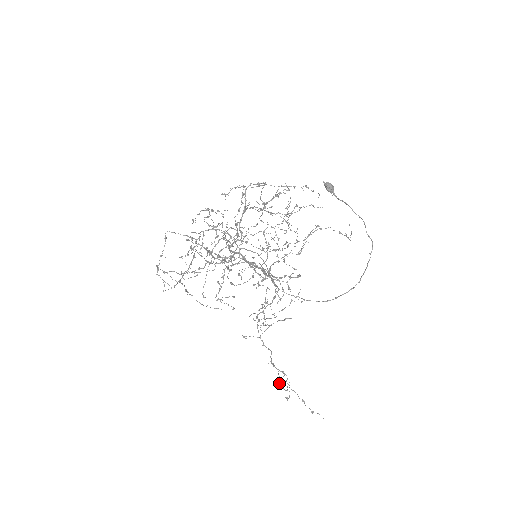
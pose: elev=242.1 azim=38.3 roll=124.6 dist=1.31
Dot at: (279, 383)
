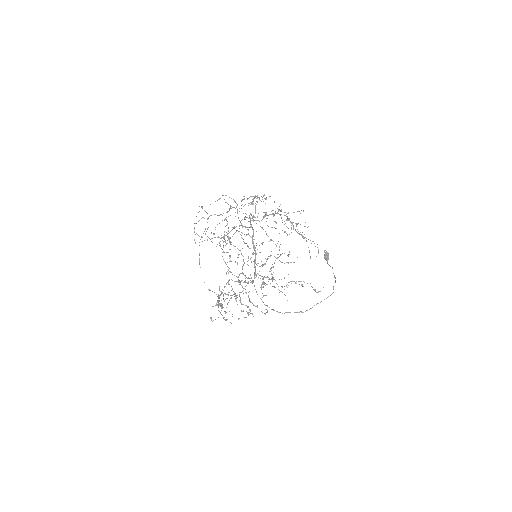
Dot at: (218, 295)
